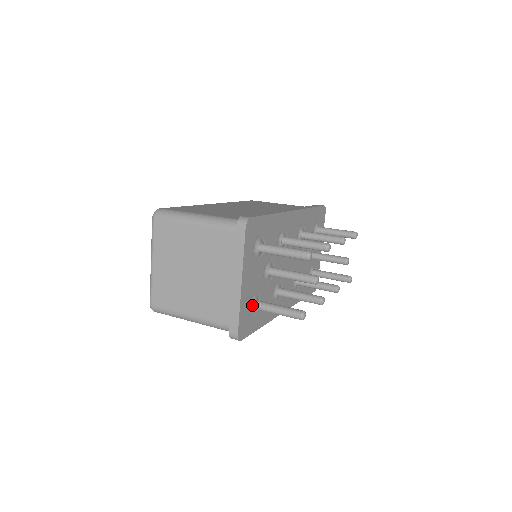
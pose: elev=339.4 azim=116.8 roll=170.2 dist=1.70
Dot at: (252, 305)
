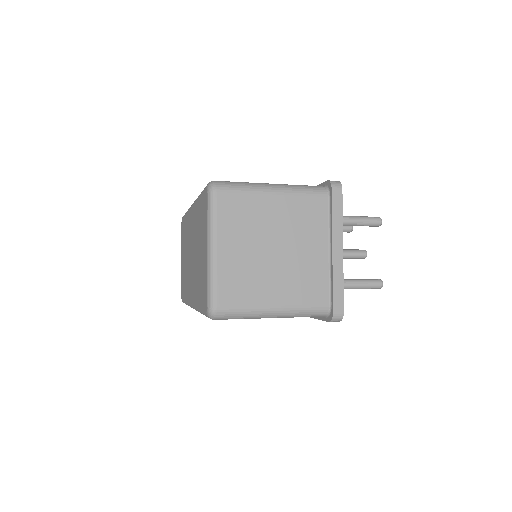
Dot at: occluded
